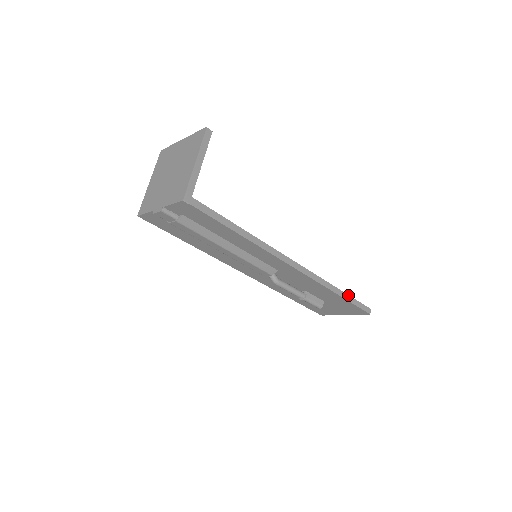
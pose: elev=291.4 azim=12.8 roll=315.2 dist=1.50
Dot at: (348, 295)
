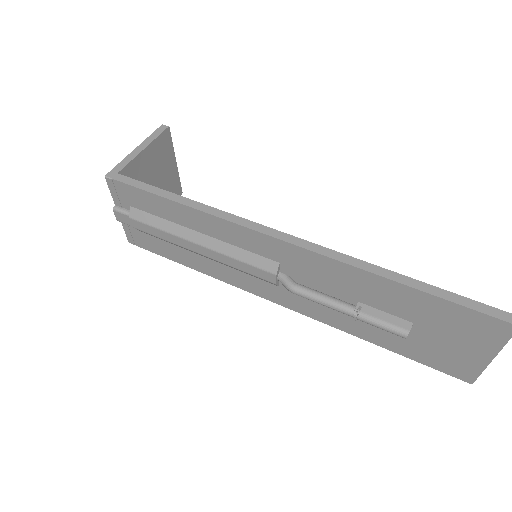
Dot at: (430, 285)
